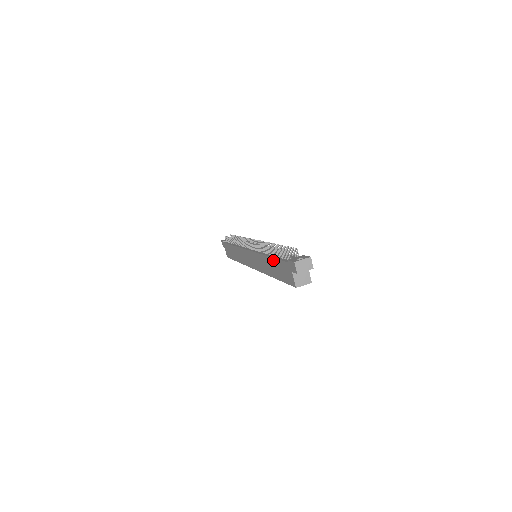
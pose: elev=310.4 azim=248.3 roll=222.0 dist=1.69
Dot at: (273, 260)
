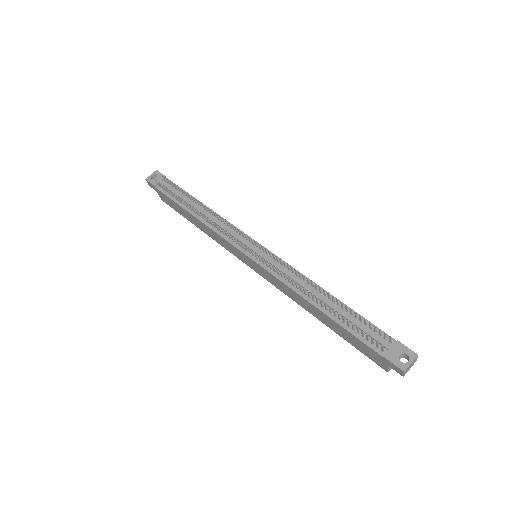
Dot at: (334, 322)
